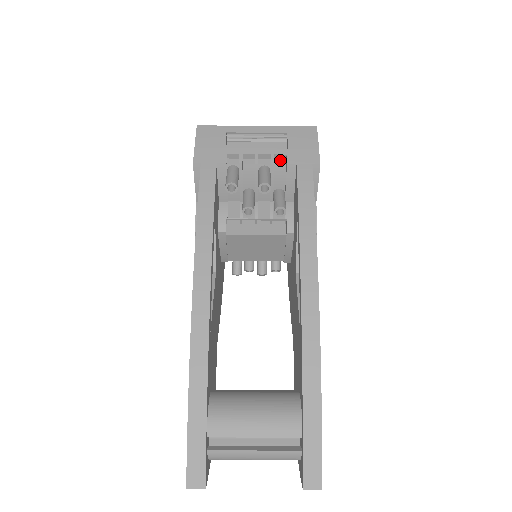
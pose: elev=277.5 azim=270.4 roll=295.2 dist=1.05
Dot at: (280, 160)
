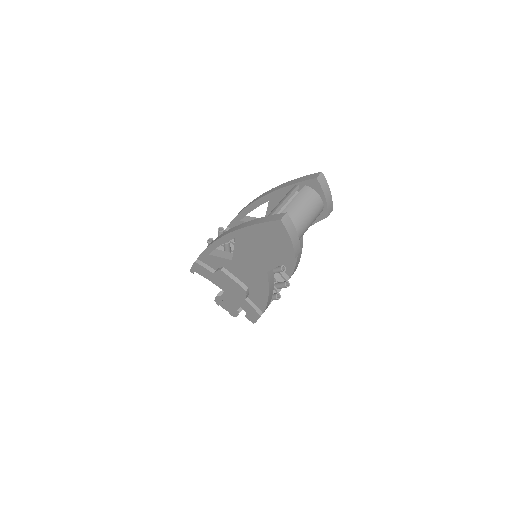
Dot at: occluded
